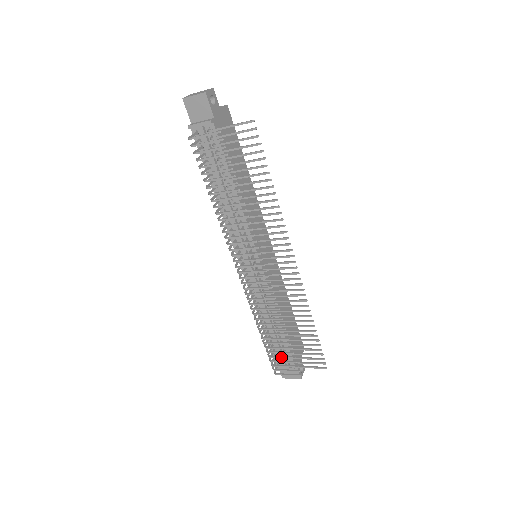
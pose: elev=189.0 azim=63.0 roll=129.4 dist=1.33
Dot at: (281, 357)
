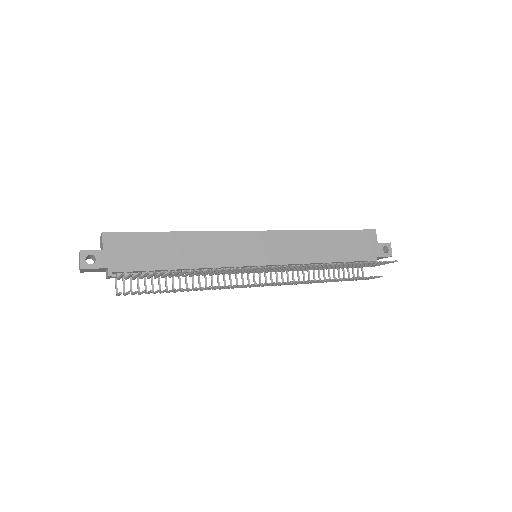
Dot at: occluded
